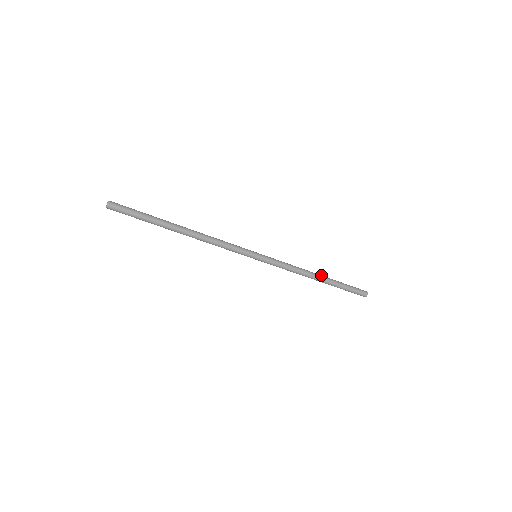
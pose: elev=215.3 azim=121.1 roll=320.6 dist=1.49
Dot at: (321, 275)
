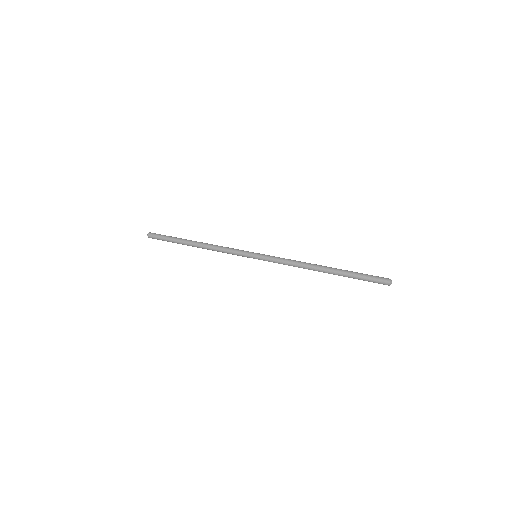
Dot at: (325, 266)
